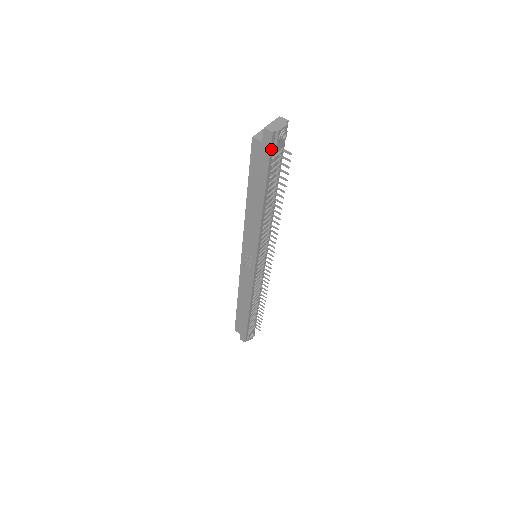
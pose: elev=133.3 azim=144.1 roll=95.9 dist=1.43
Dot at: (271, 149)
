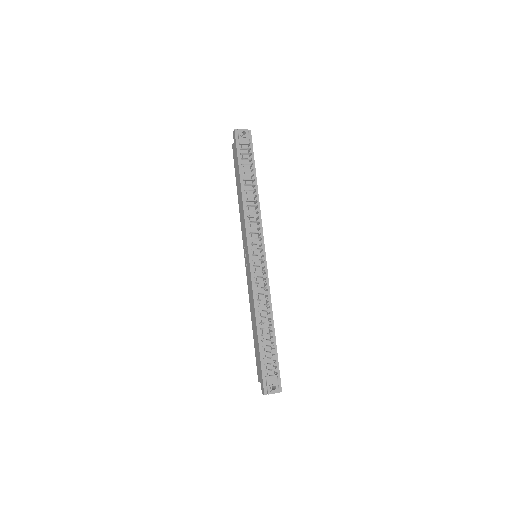
Dot at: (237, 141)
